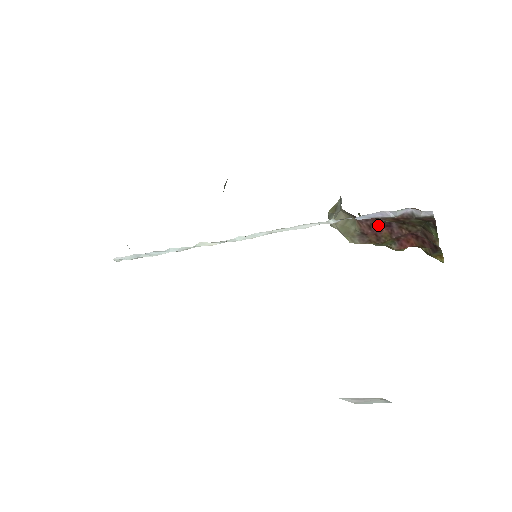
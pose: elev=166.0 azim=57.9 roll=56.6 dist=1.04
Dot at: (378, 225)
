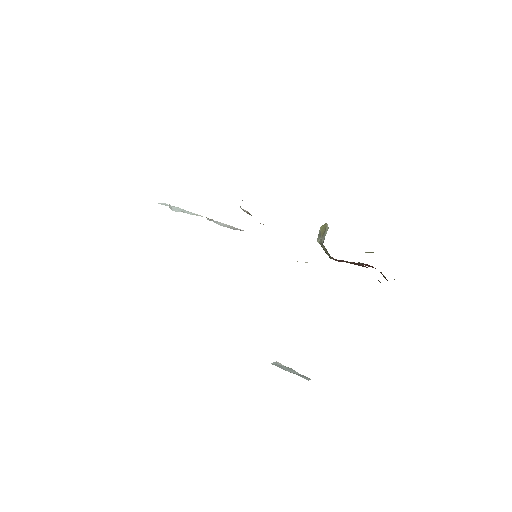
Dot at: occluded
